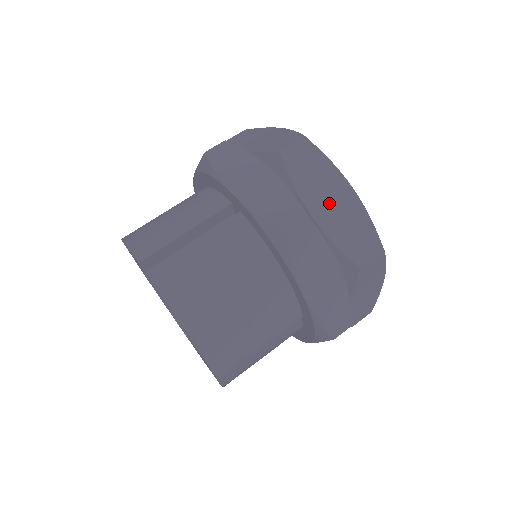
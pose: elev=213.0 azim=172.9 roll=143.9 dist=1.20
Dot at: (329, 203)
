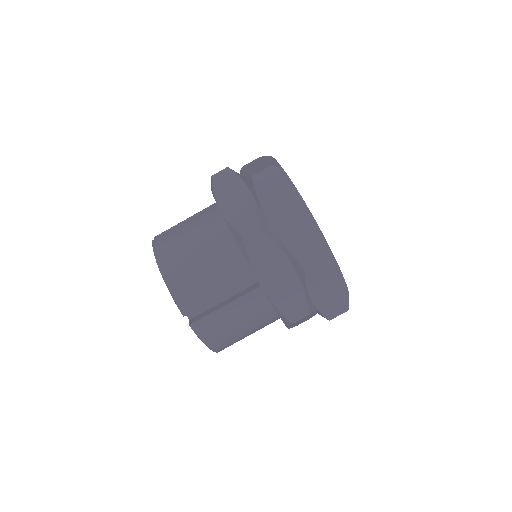
Dot at: (326, 292)
